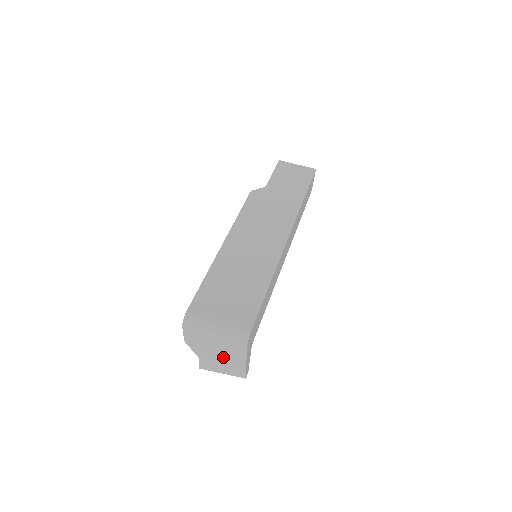
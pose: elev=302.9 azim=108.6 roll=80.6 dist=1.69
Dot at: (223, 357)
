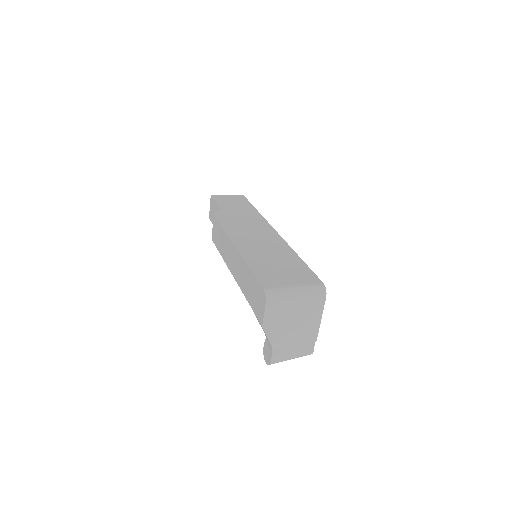
Dot at: (298, 330)
